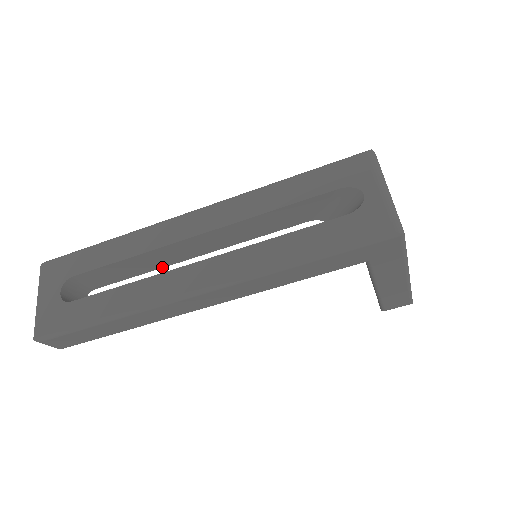
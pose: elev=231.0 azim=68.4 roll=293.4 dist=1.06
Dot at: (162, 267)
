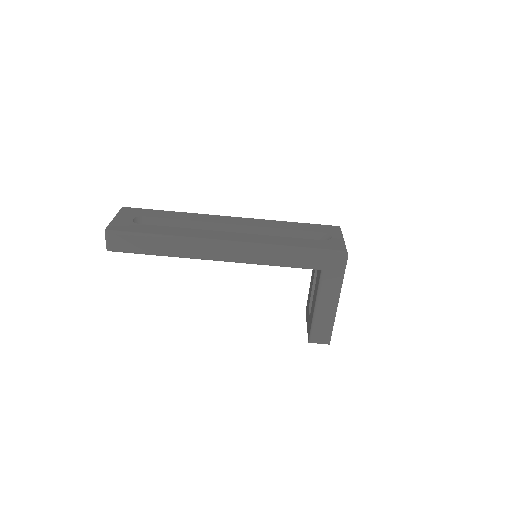
Dot at: occluded
